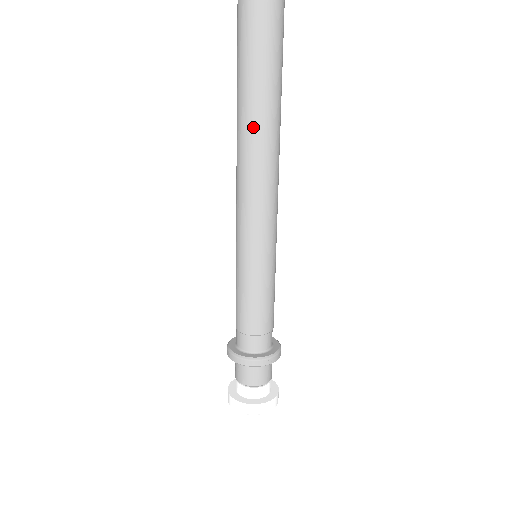
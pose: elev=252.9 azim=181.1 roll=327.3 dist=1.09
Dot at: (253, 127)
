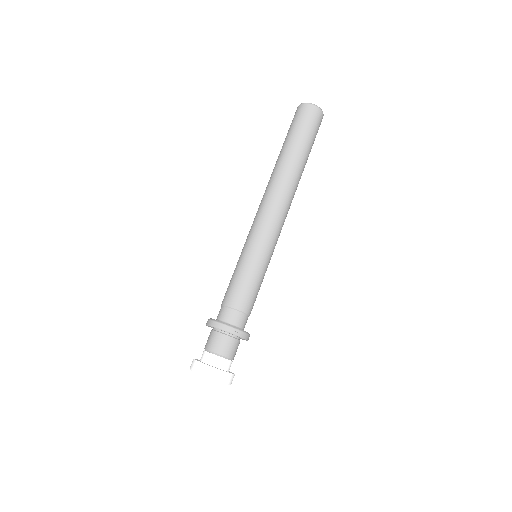
Dot at: (282, 168)
